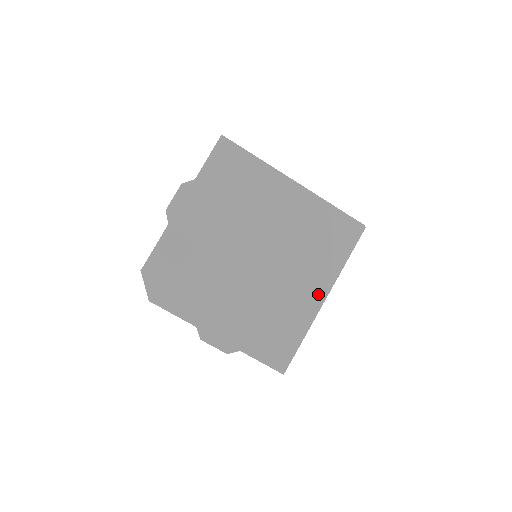
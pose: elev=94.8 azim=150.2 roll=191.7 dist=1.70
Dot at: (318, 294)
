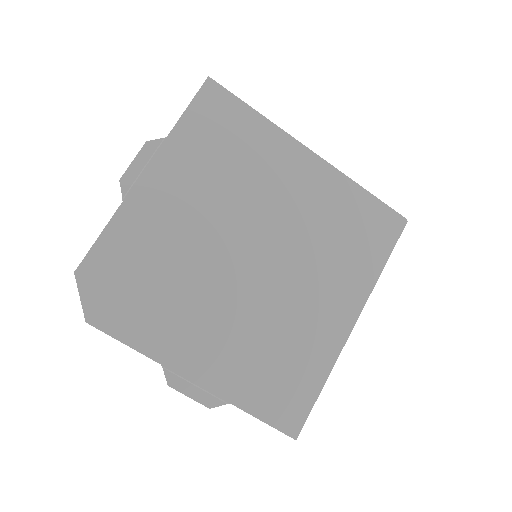
Dot at: (345, 315)
